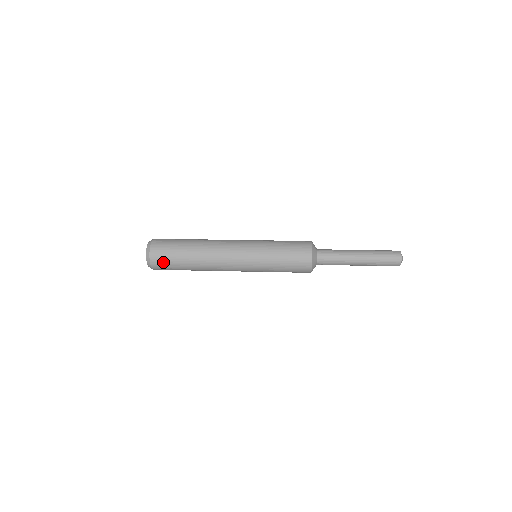
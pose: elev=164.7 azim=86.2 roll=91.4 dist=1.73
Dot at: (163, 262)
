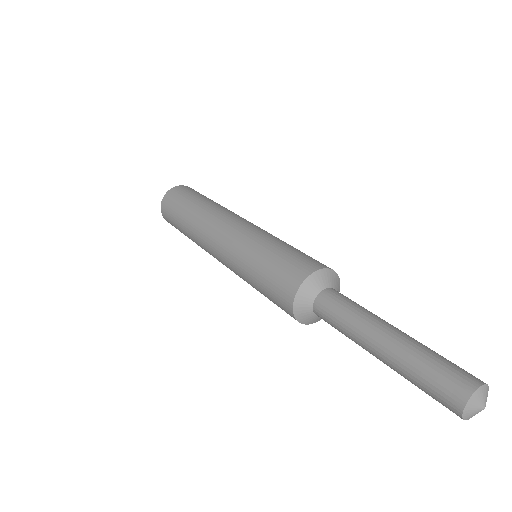
Dot at: (170, 222)
